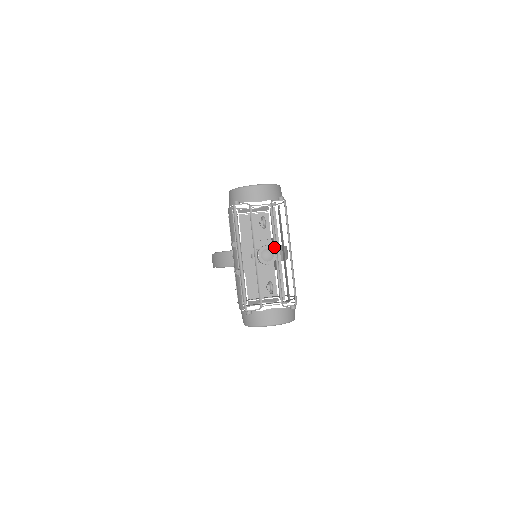
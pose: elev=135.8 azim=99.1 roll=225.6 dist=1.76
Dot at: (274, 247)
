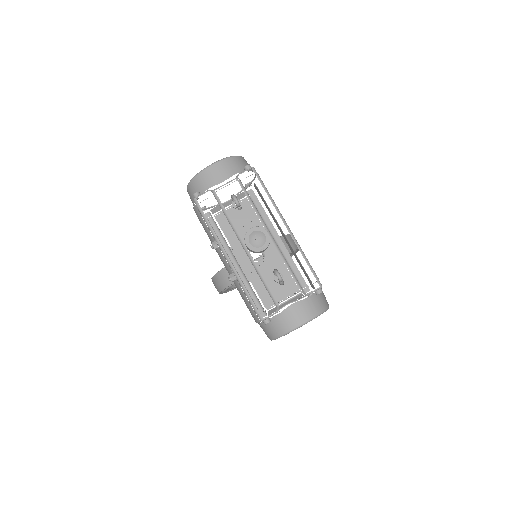
Dot at: occluded
